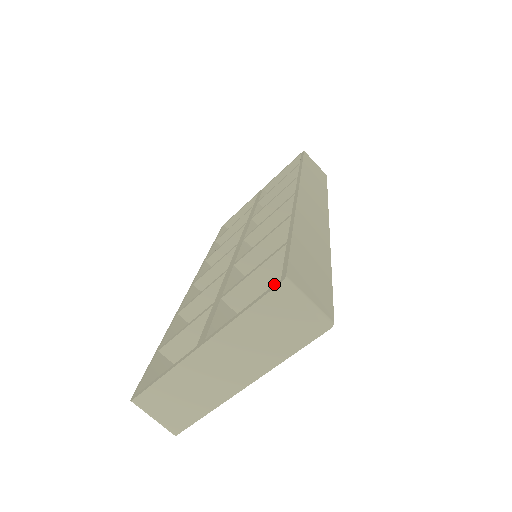
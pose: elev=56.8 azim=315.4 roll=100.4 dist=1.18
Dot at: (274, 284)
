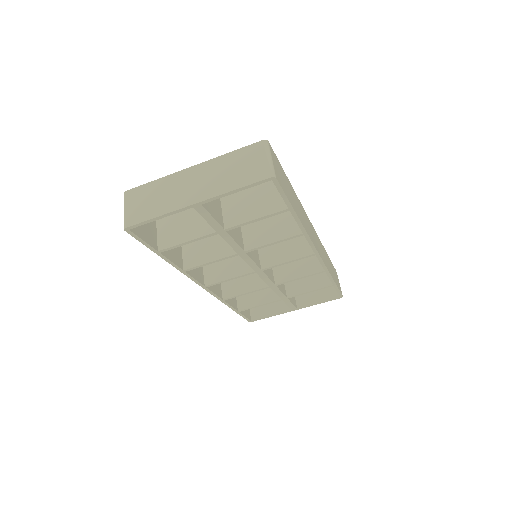
Dot at: (257, 197)
